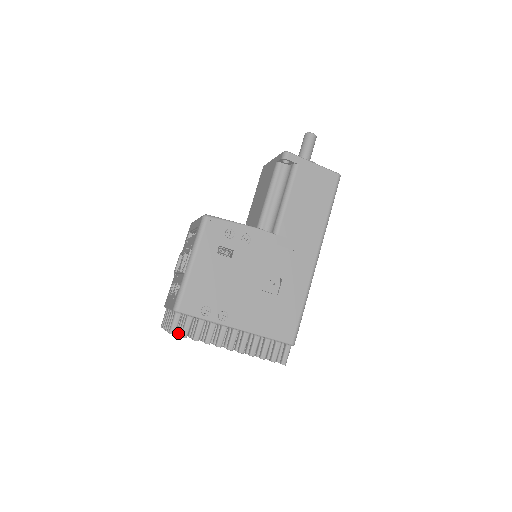
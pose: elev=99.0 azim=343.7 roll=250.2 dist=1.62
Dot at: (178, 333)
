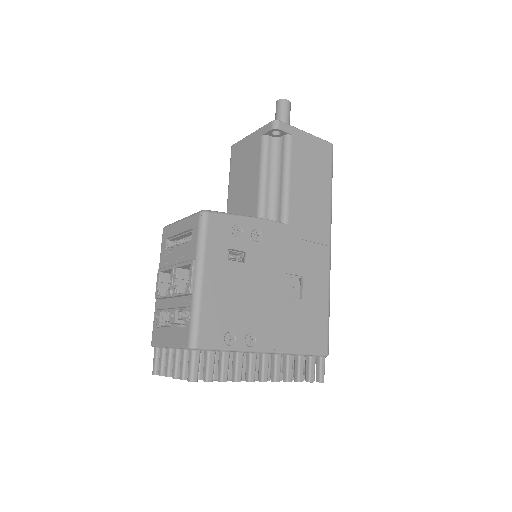
Dot at: occluded
